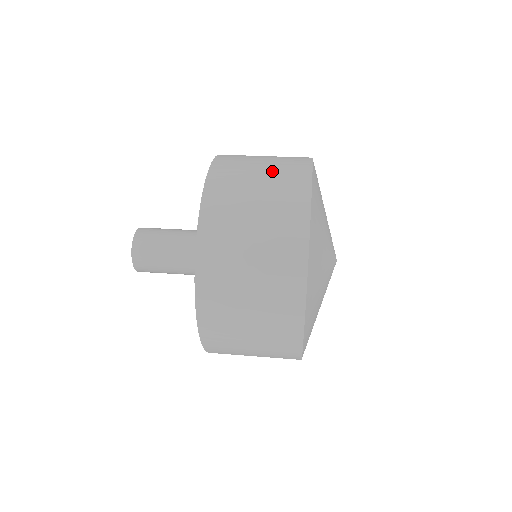
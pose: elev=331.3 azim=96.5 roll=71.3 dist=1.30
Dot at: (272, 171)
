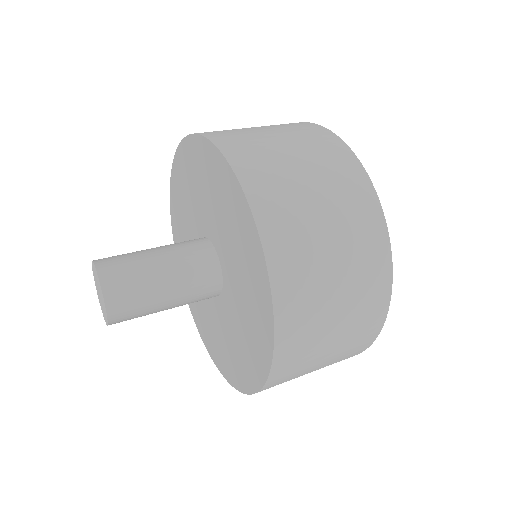
Dot at: occluded
